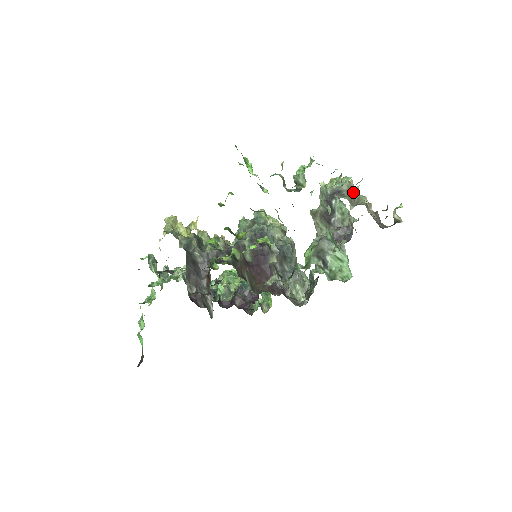
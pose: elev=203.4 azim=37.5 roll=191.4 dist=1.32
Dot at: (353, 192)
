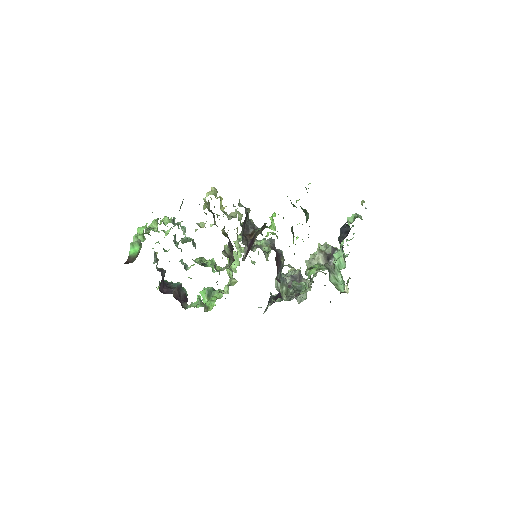
Dot at: occluded
